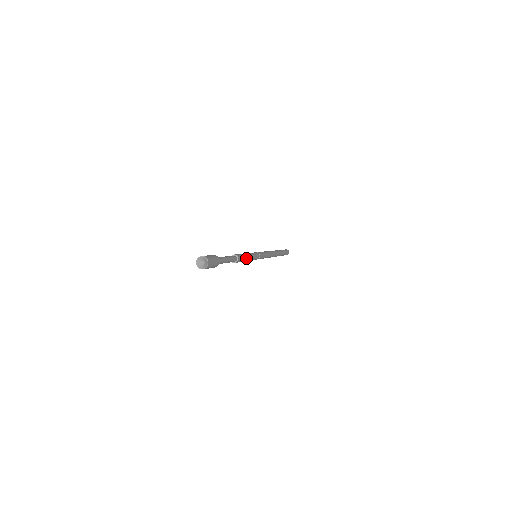
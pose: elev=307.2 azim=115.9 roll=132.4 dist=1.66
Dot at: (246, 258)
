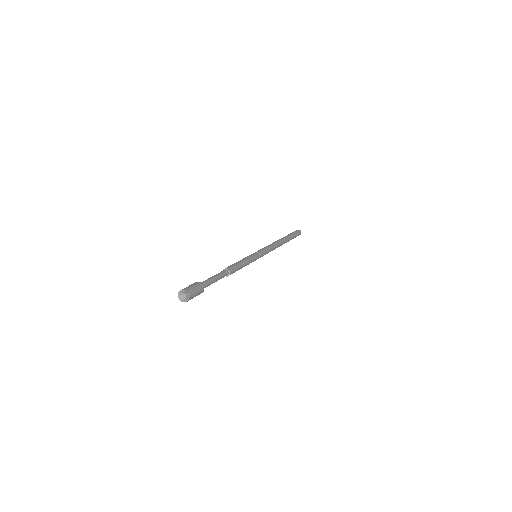
Dot at: (241, 265)
